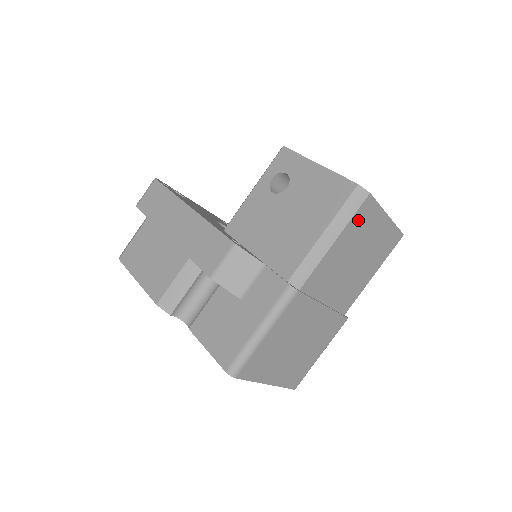
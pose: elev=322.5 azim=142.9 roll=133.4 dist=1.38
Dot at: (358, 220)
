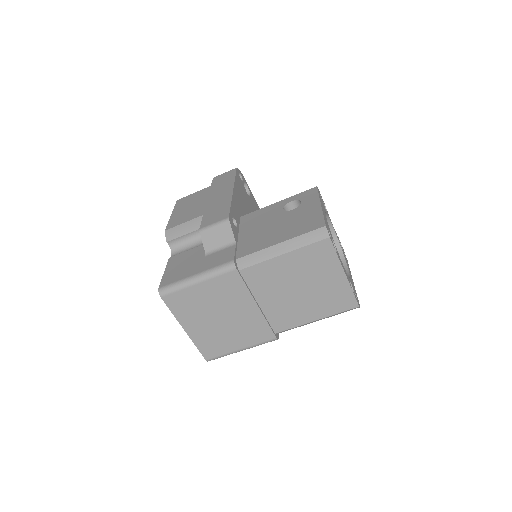
Dot at: (312, 253)
